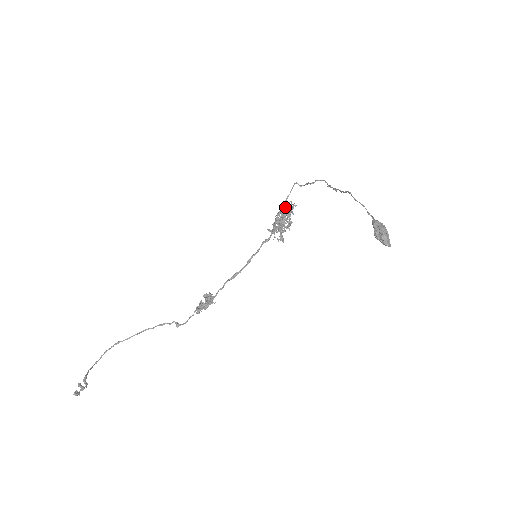
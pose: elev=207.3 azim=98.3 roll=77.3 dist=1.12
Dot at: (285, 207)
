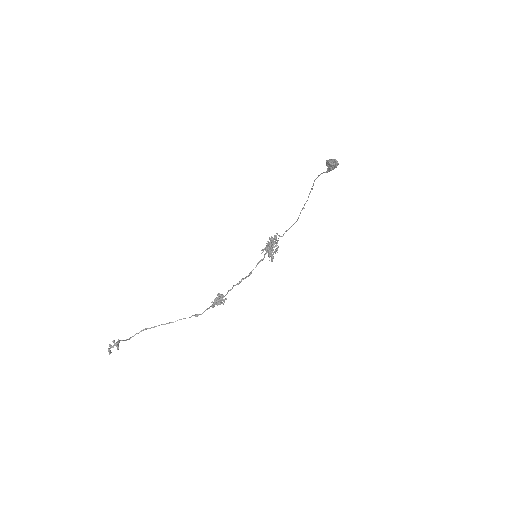
Dot at: occluded
